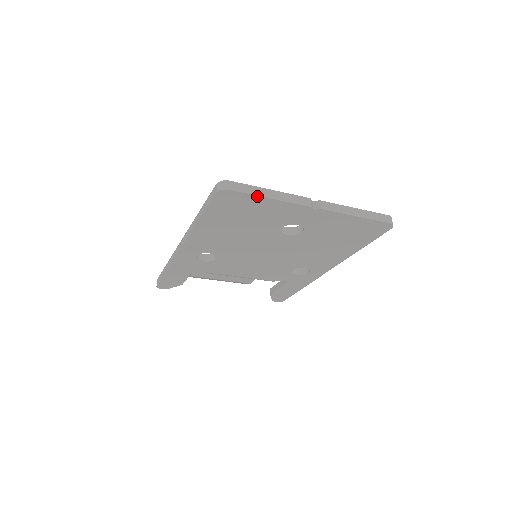
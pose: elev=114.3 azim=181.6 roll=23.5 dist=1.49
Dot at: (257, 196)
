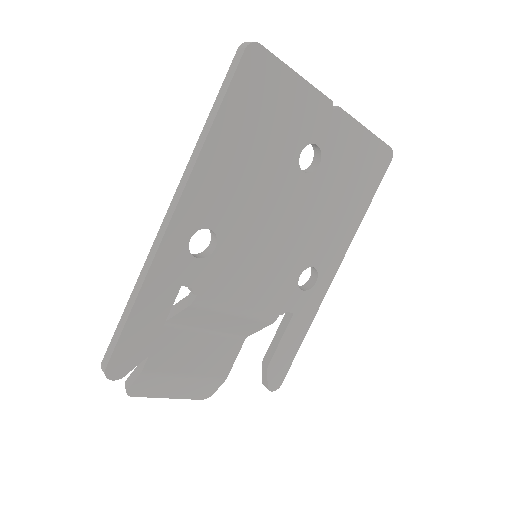
Dot at: (285, 66)
